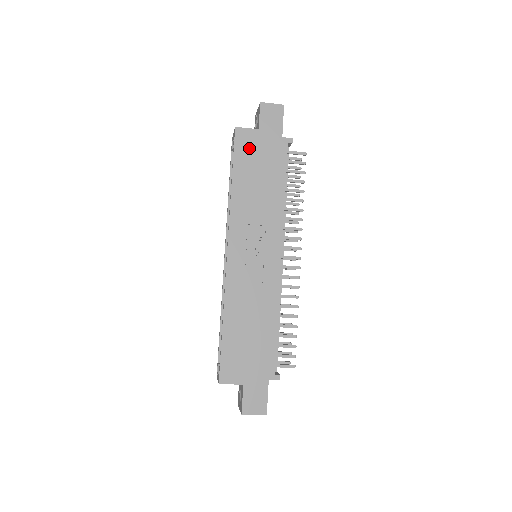
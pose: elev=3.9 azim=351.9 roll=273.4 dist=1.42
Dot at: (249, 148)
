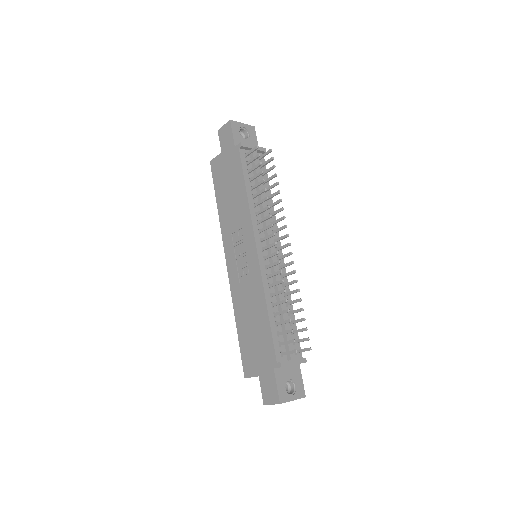
Dot at: (220, 171)
